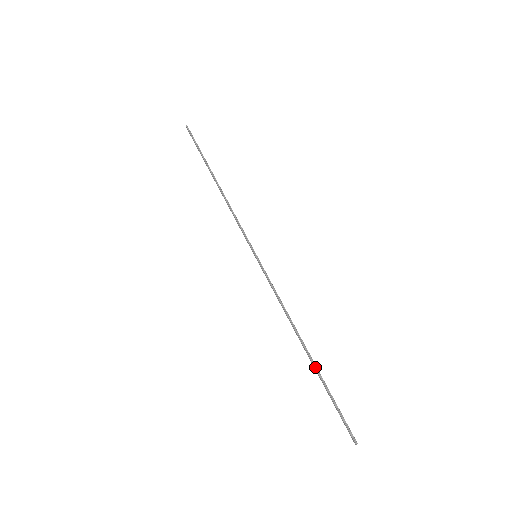
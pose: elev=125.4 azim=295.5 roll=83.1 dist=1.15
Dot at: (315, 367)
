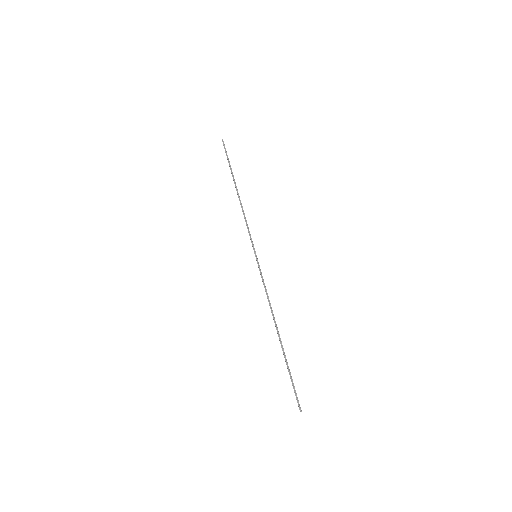
Dot at: (283, 349)
